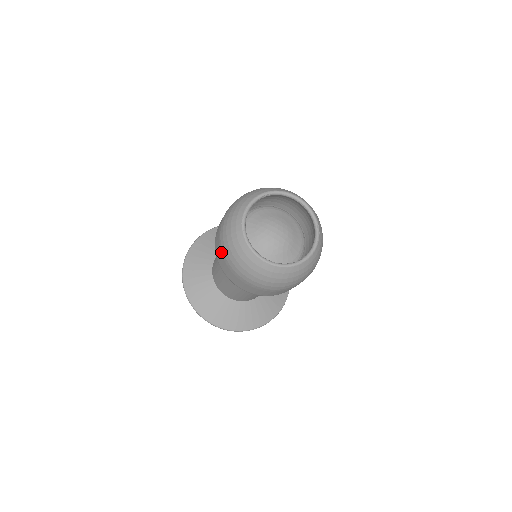
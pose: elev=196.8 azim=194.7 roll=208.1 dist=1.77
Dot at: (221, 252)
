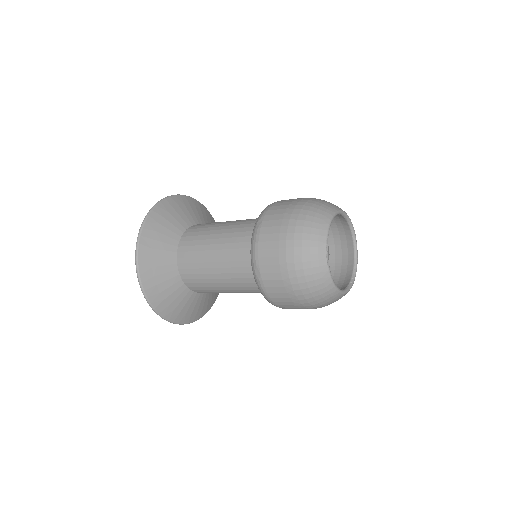
Dot at: (284, 281)
